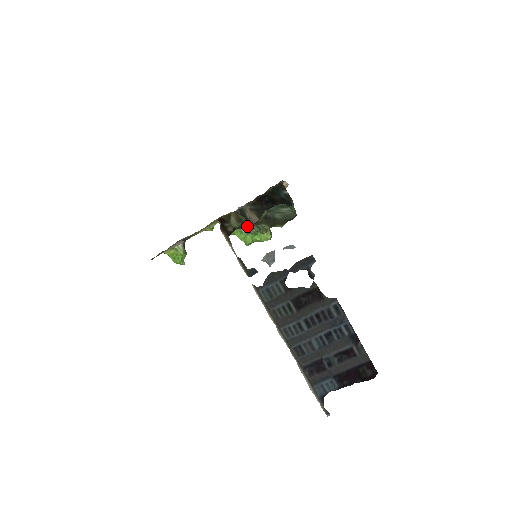
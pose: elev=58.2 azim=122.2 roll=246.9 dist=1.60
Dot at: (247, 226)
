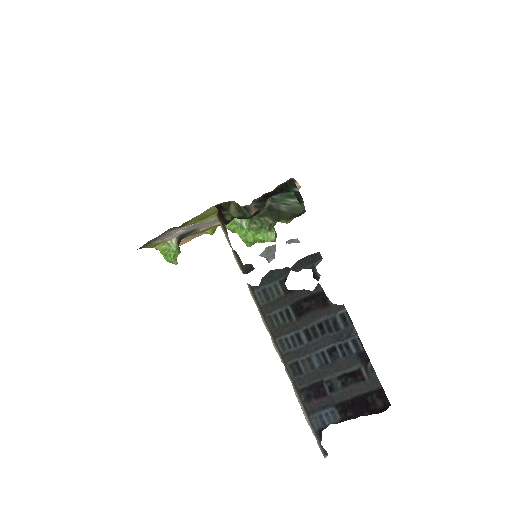
Dot at: (248, 218)
